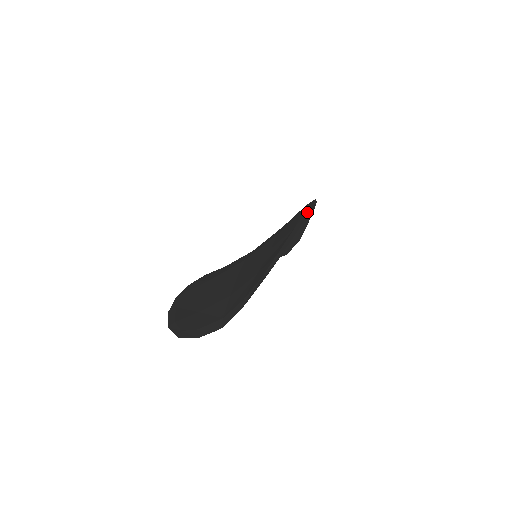
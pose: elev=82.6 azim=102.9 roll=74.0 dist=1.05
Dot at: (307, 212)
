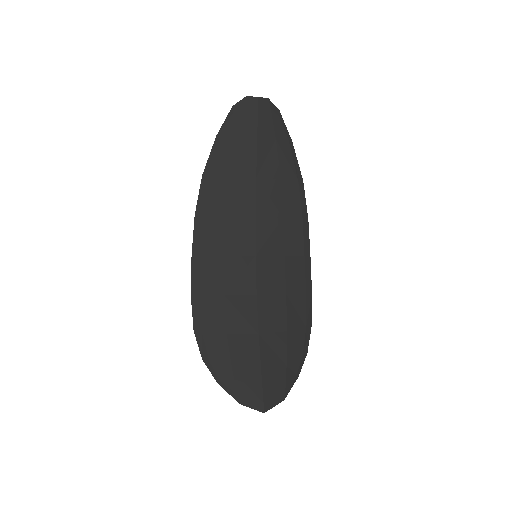
Dot at: (305, 204)
